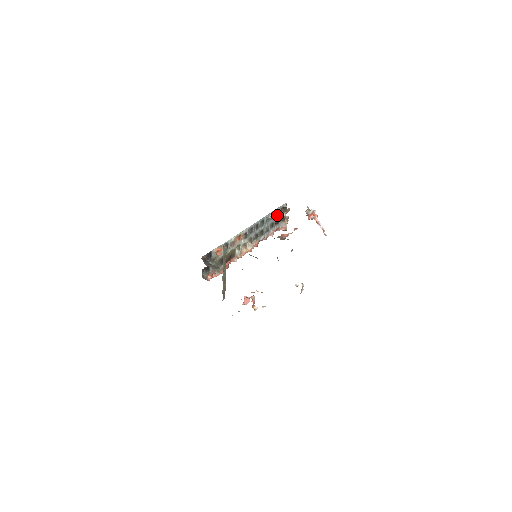
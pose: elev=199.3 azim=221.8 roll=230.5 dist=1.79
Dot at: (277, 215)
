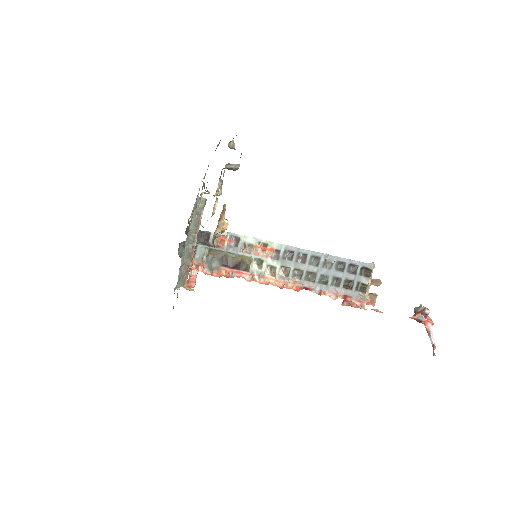
Dot at: (351, 272)
